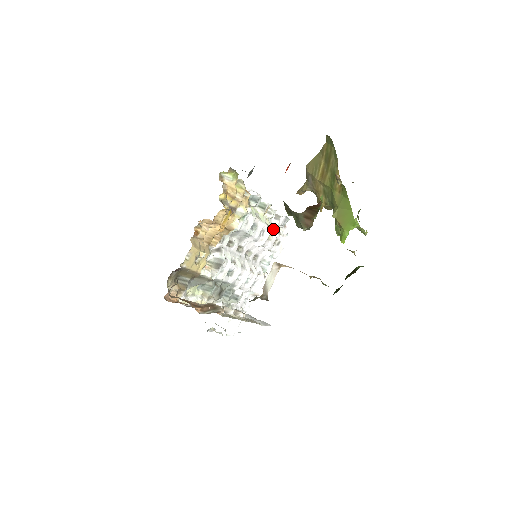
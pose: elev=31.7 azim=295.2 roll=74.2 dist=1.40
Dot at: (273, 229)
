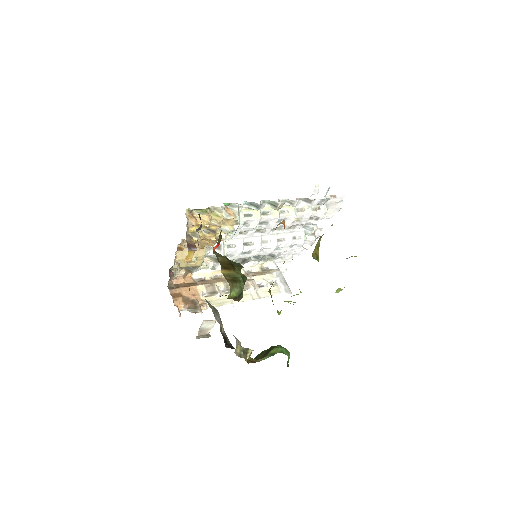
Dot at: (303, 212)
